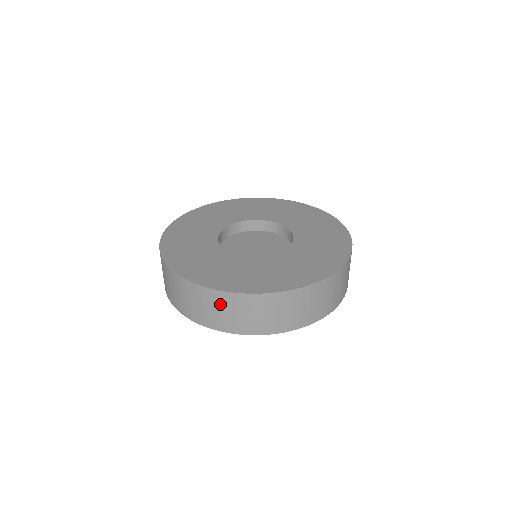
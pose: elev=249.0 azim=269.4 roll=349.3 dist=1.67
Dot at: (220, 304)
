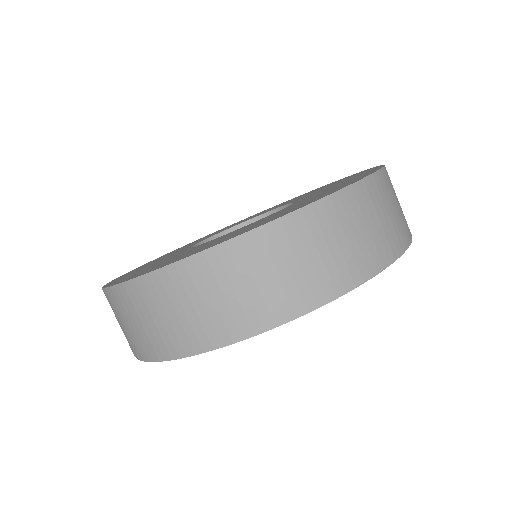
Dot at: (188, 290)
